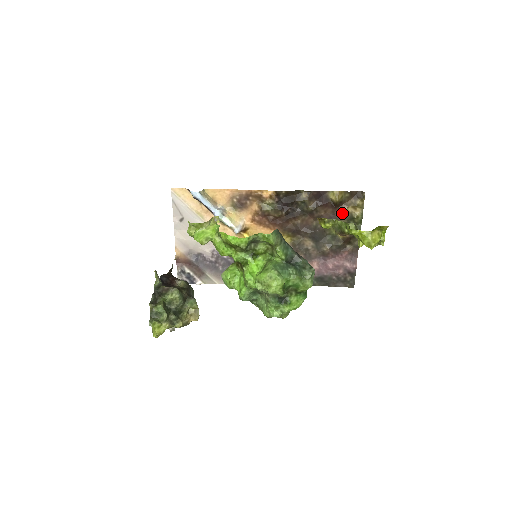
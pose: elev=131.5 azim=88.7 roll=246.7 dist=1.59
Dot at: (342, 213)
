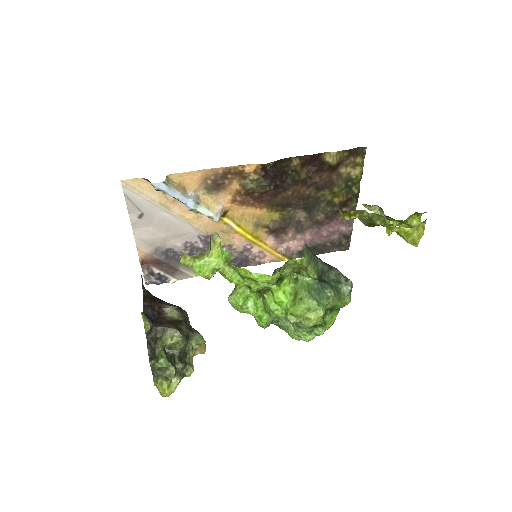
Dot at: (339, 175)
